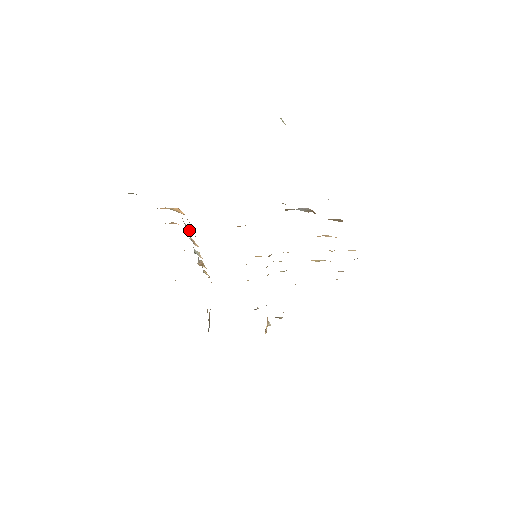
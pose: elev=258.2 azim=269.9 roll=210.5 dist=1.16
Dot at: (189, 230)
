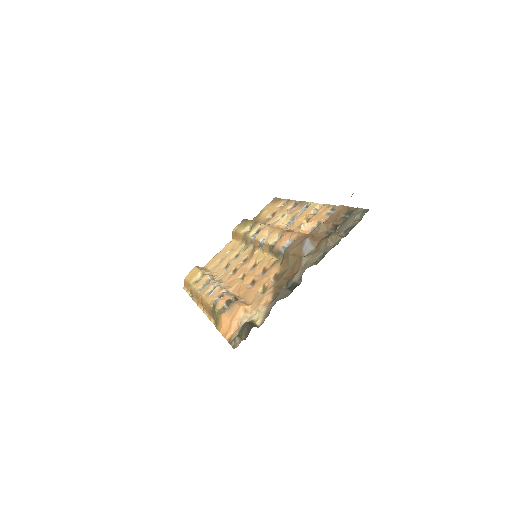
Dot at: (238, 299)
